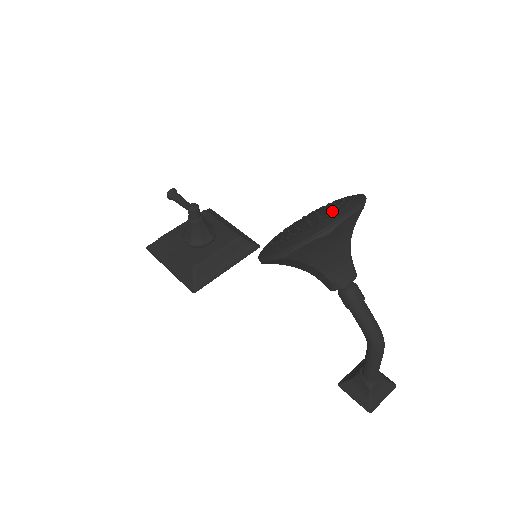
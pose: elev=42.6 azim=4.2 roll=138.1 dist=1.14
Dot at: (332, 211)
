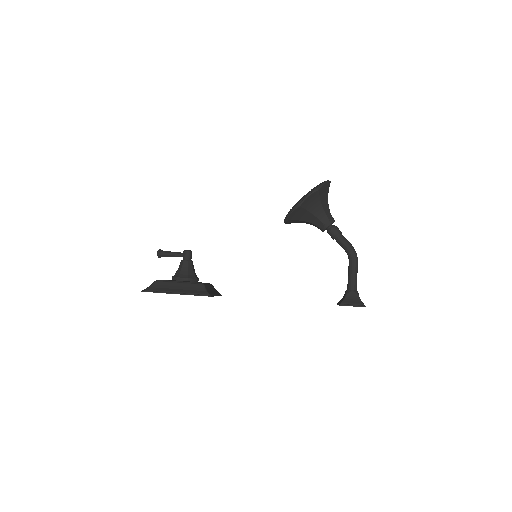
Dot at: occluded
